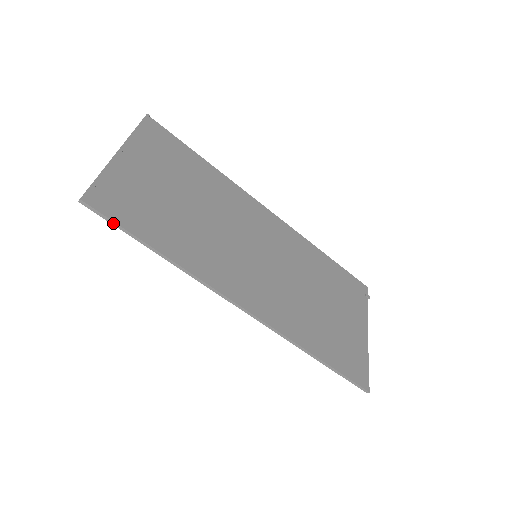
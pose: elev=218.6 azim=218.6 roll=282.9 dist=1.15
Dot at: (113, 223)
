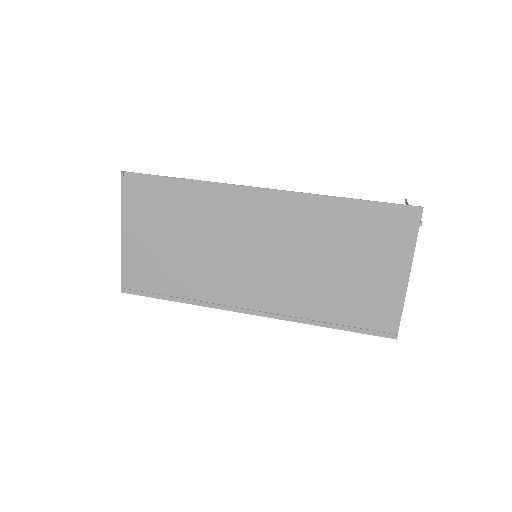
Dot at: (145, 296)
